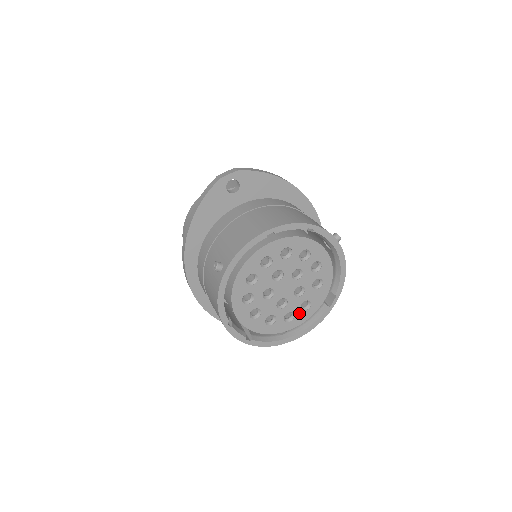
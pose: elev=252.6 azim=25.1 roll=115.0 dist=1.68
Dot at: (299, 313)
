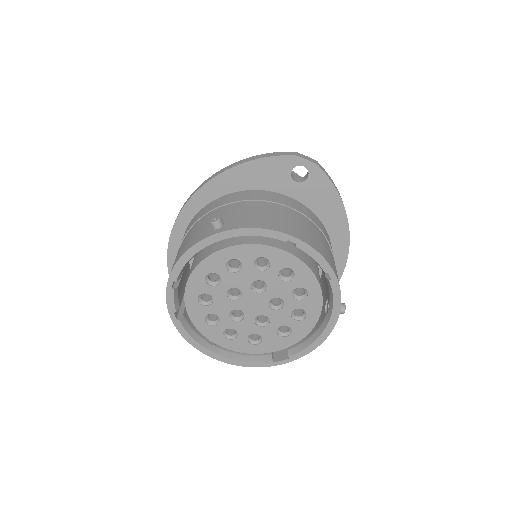
Dot at: (242, 339)
